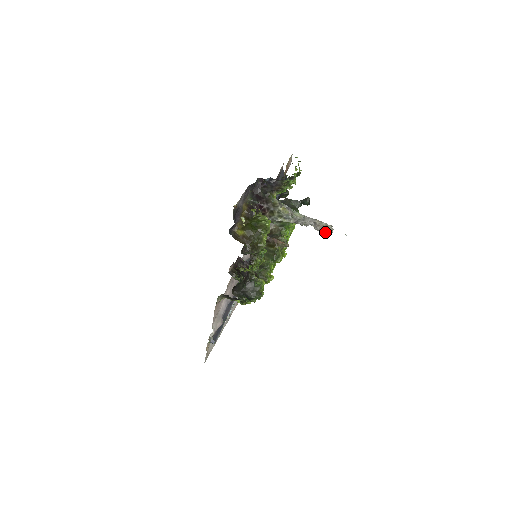
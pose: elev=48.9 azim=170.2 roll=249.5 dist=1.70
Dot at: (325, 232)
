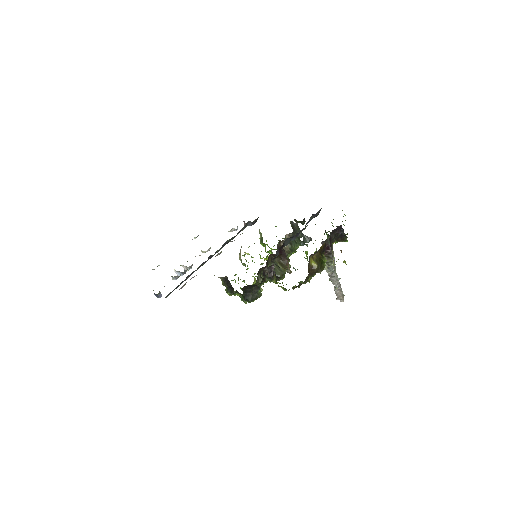
Dot at: (338, 298)
